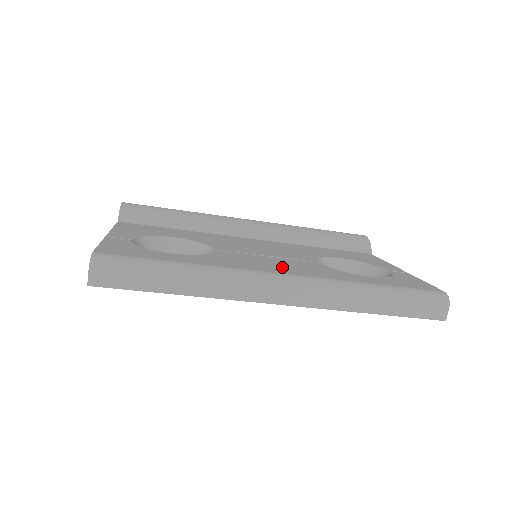
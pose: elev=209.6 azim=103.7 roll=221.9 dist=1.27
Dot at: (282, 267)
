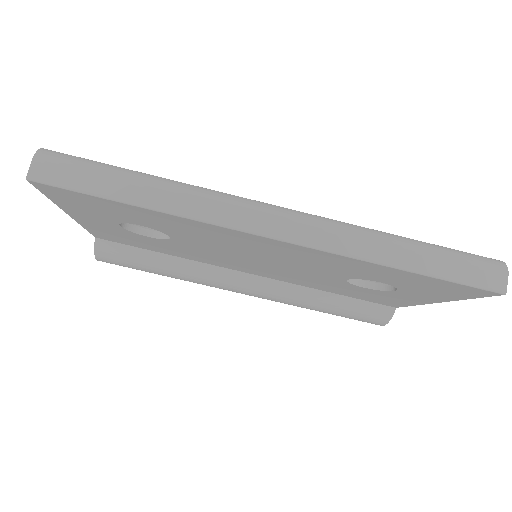
Dot at: occluded
